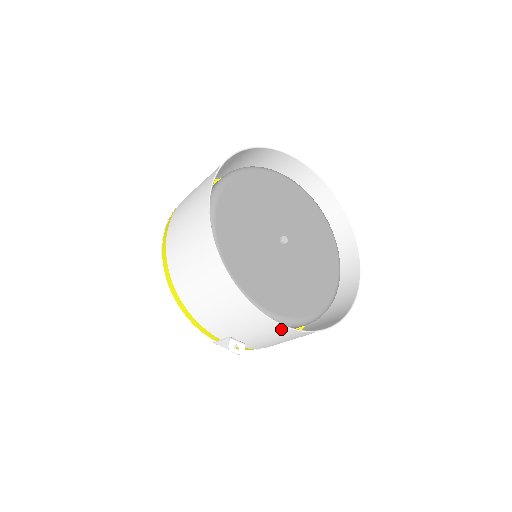
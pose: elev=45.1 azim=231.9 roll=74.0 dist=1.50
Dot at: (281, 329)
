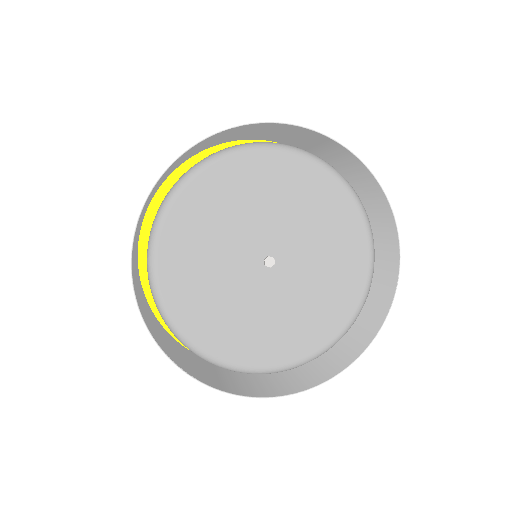
Dot at: (269, 393)
